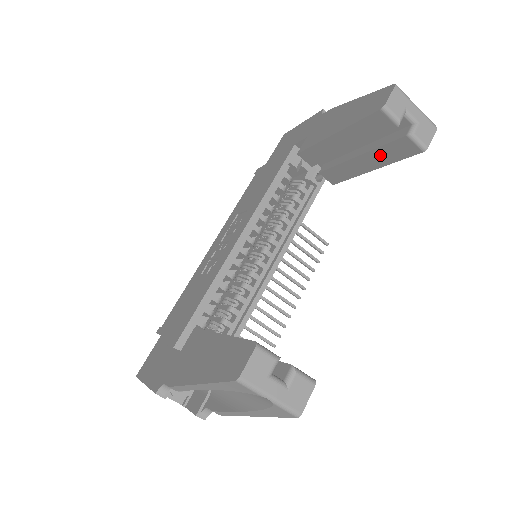
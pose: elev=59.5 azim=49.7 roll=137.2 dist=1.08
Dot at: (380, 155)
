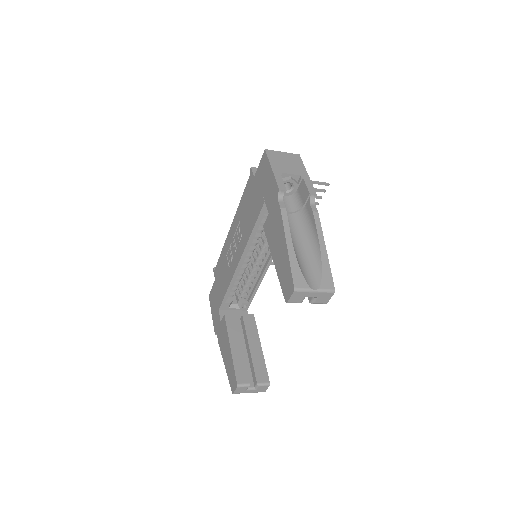
Dot at: occluded
